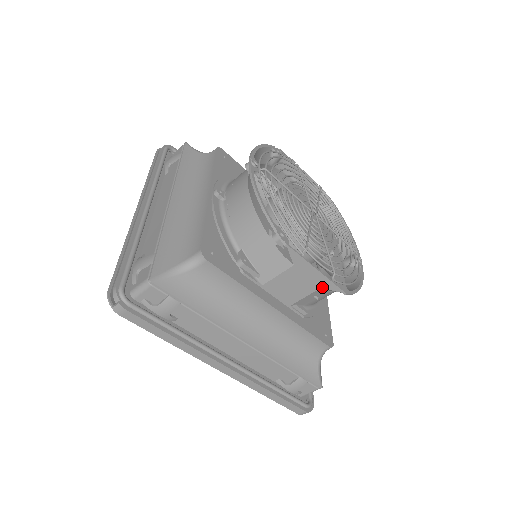
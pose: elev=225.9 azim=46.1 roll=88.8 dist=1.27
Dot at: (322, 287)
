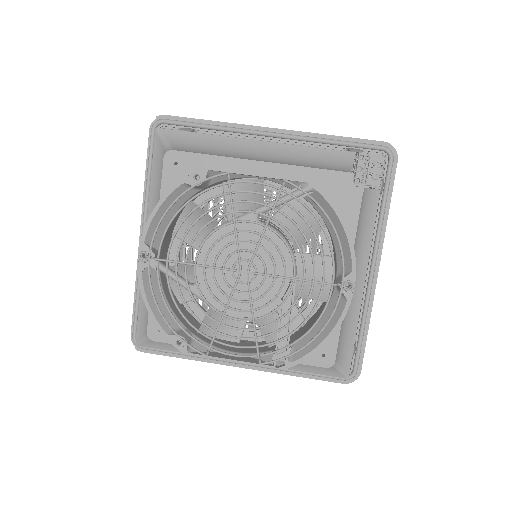
Dot at: occluded
